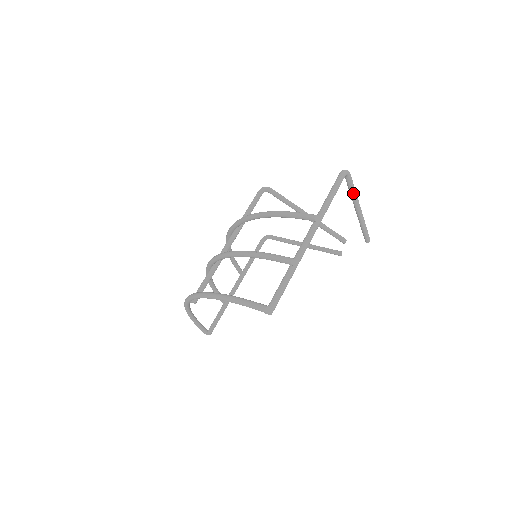
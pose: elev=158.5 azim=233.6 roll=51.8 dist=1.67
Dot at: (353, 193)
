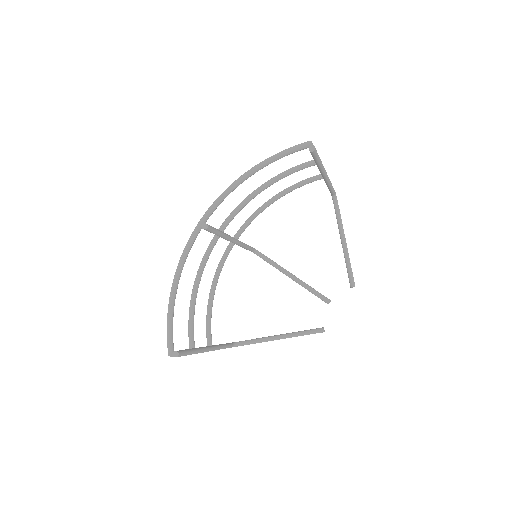
Dot at: (340, 219)
